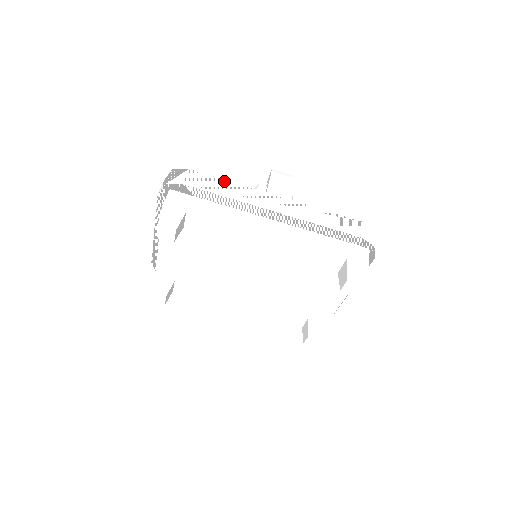
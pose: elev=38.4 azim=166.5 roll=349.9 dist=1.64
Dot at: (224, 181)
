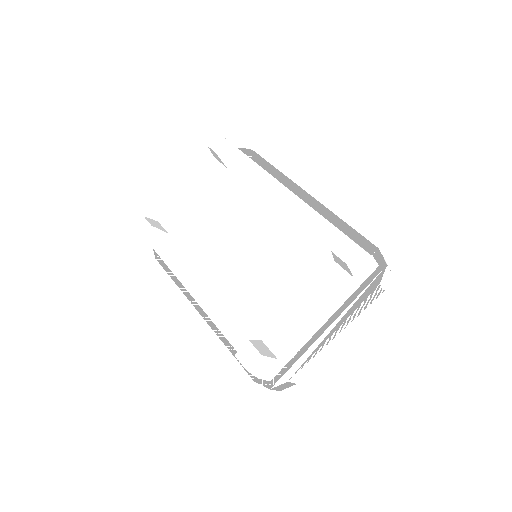
Dot at: occluded
